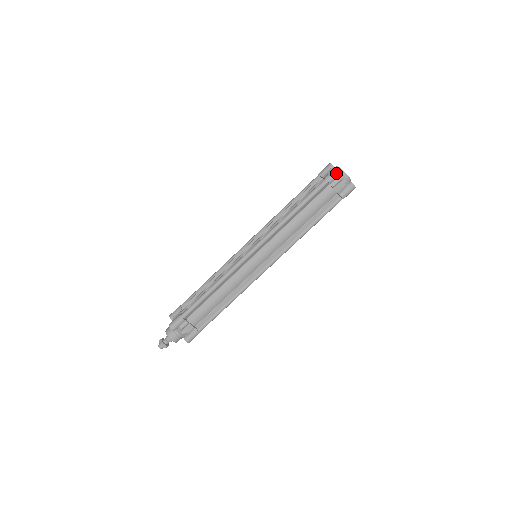
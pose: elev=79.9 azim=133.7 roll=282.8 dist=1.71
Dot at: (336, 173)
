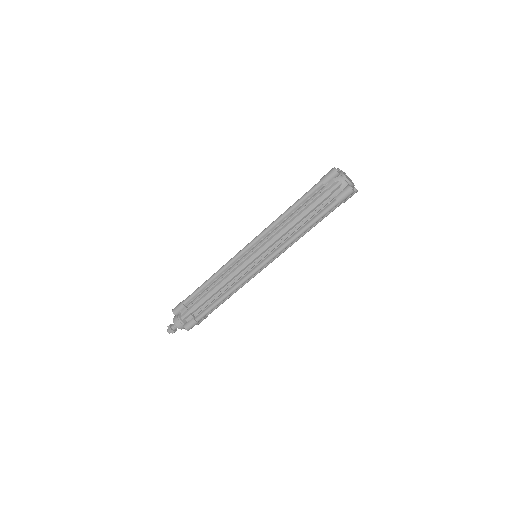
Dot at: occluded
